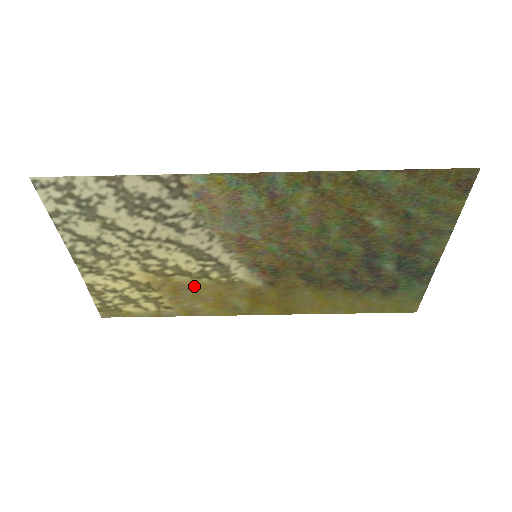
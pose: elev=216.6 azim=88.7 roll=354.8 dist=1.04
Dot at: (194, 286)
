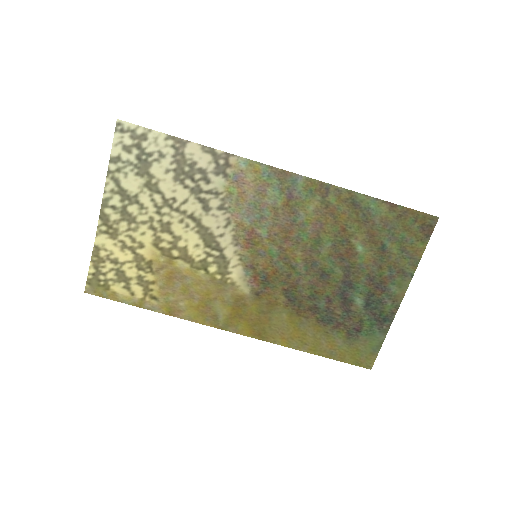
Dot at: (189, 277)
